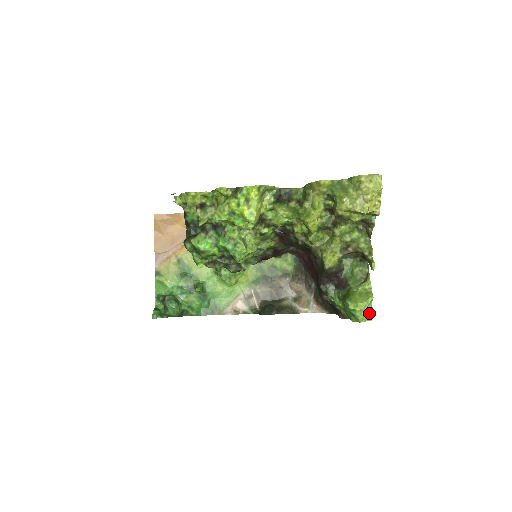
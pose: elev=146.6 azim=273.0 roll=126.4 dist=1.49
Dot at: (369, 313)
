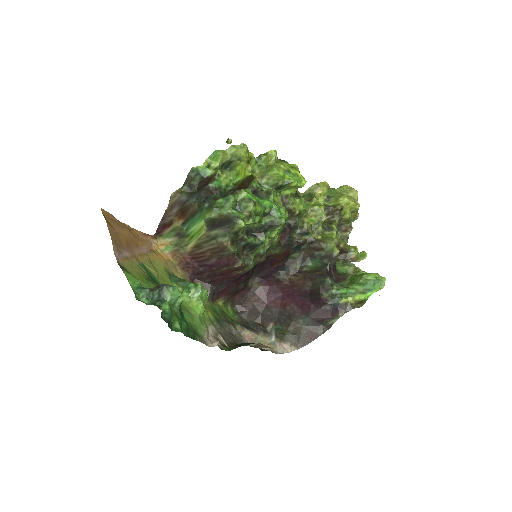
Dot at: occluded
